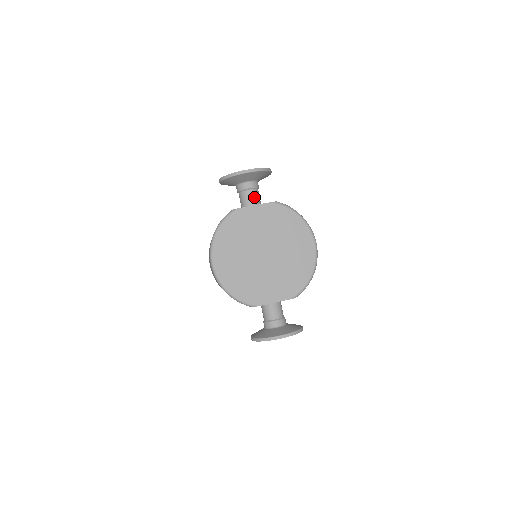
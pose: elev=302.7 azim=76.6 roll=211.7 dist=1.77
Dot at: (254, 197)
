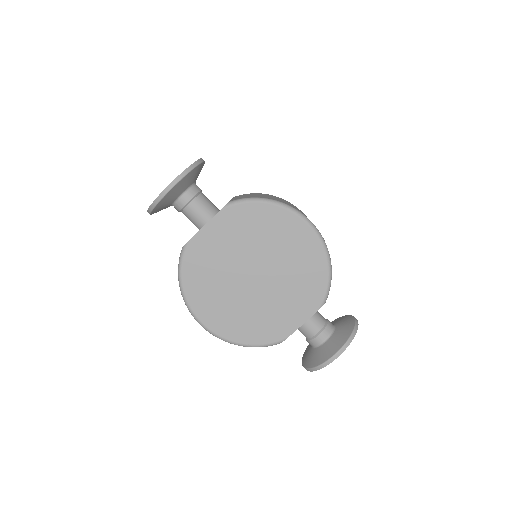
Dot at: (201, 208)
